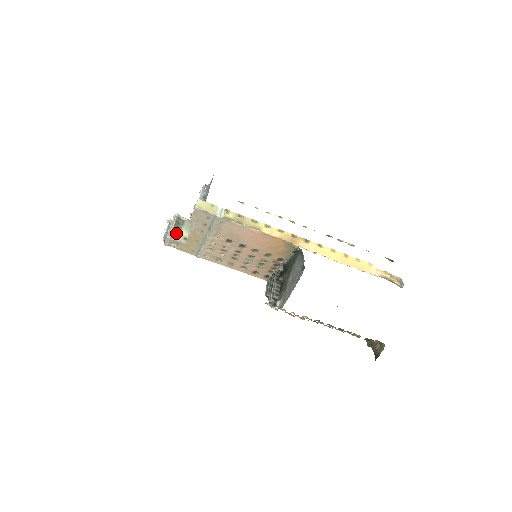
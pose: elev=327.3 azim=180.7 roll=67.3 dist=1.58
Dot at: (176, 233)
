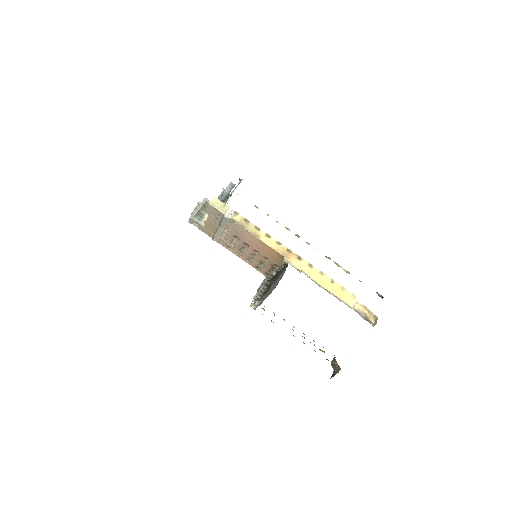
Dot at: (200, 215)
